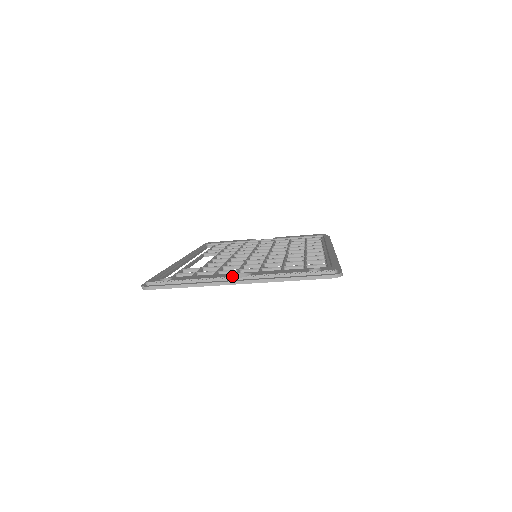
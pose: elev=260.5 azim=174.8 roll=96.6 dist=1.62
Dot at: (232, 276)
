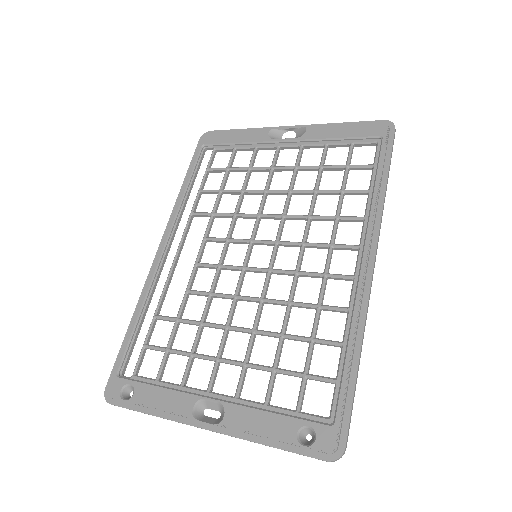
Dot at: (202, 403)
